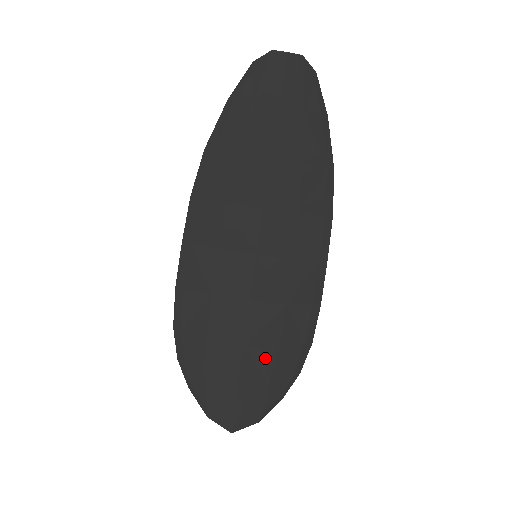
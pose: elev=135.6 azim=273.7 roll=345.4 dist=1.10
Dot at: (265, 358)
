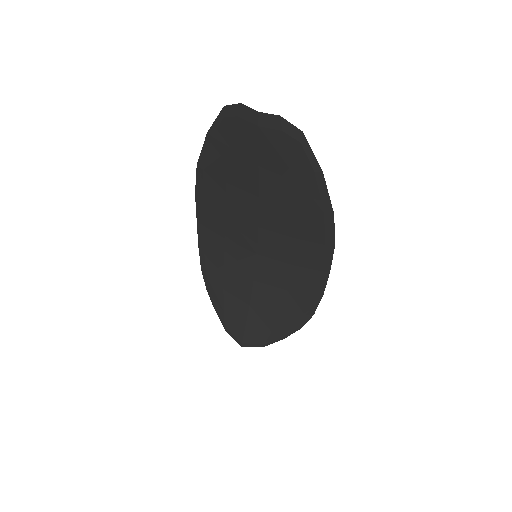
Dot at: (268, 316)
